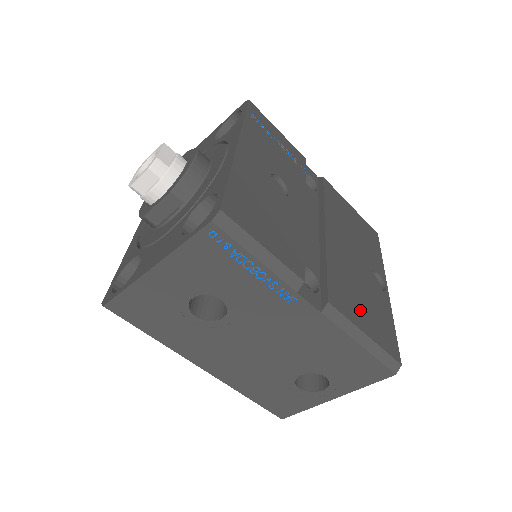
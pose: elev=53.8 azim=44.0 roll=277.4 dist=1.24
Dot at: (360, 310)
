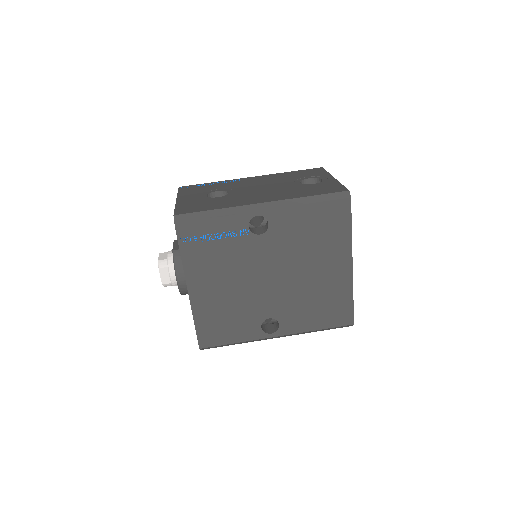
Dot at: occluded
